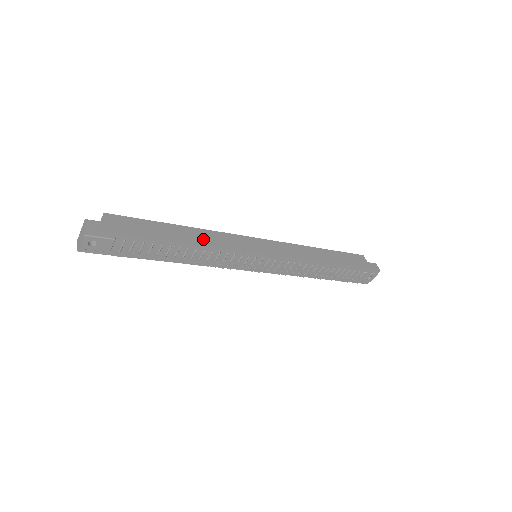
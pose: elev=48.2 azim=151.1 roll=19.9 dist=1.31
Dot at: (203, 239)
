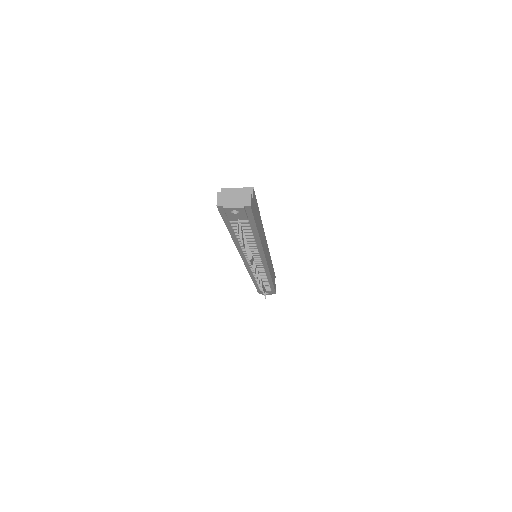
Dot at: occluded
